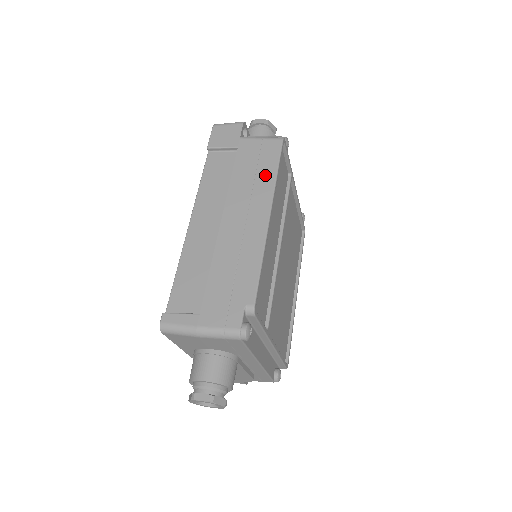
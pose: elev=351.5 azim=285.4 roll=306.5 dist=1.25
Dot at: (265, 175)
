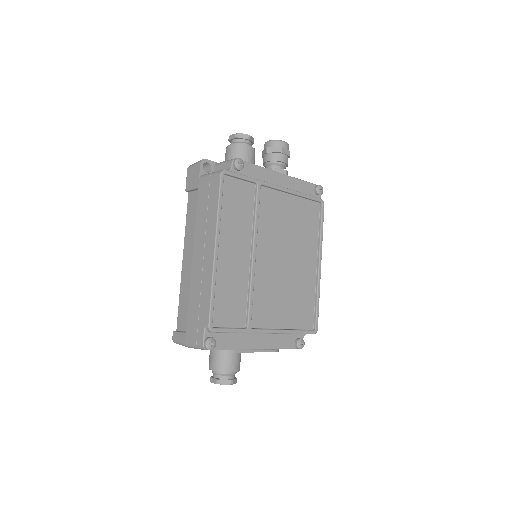
Dot at: (212, 212)
